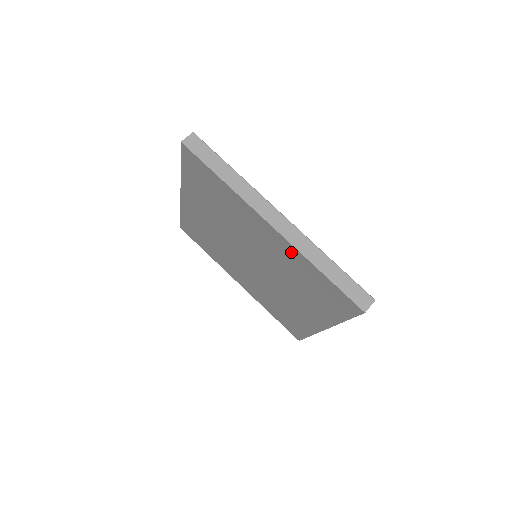
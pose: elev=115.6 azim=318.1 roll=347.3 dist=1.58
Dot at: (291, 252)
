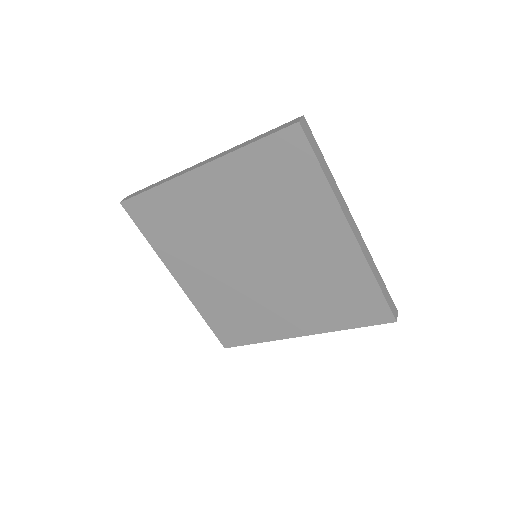
Dot at: (227, 170)
